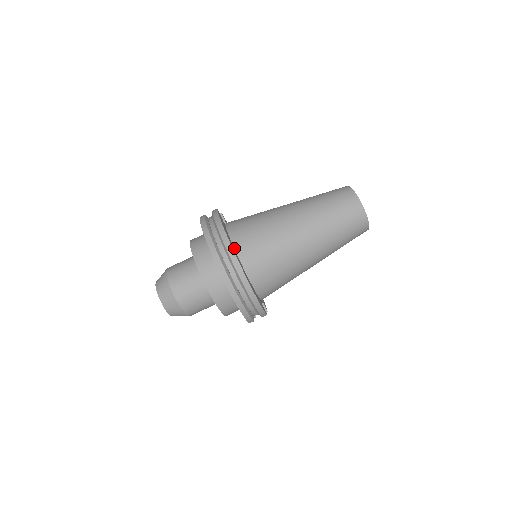
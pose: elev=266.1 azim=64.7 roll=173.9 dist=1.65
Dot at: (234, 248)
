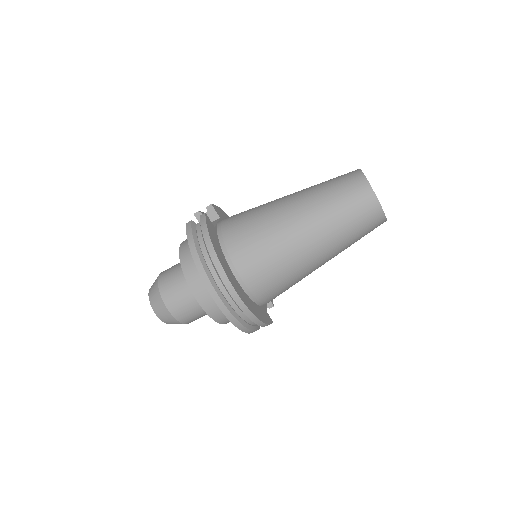
Dot at: (229, 267)
